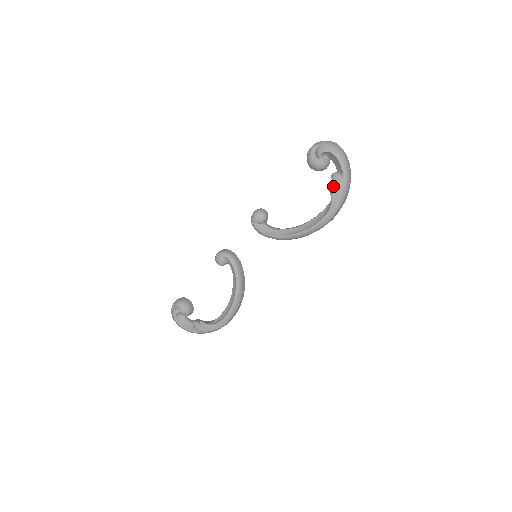
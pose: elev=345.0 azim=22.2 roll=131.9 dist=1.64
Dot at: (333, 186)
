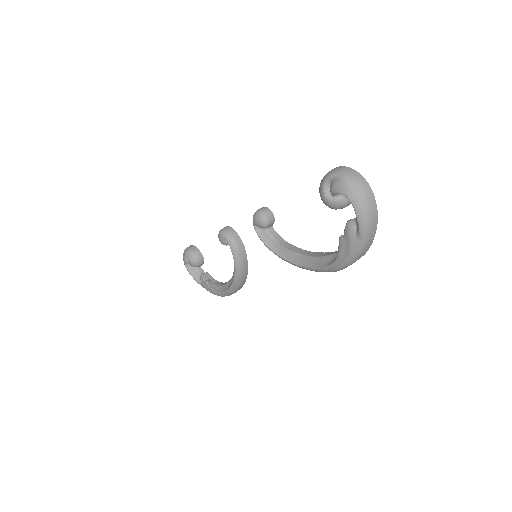
Dot at: (343, 240)
